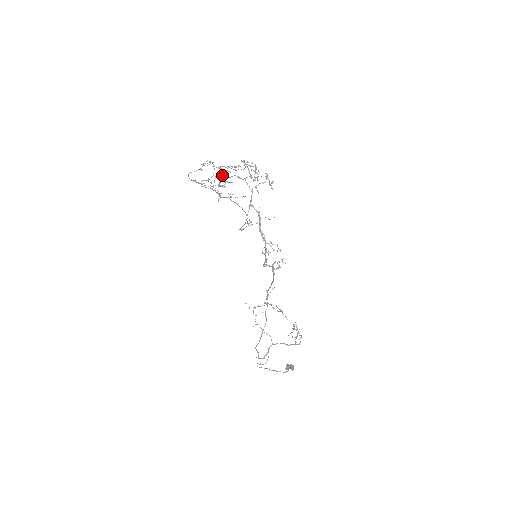
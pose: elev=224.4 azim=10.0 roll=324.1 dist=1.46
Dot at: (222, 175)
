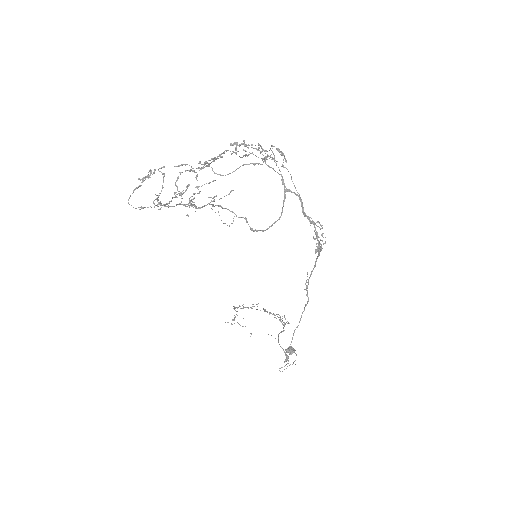
Dot at: (217, 174)
